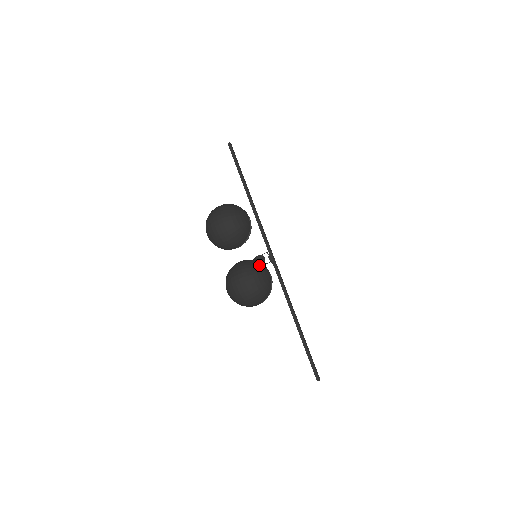
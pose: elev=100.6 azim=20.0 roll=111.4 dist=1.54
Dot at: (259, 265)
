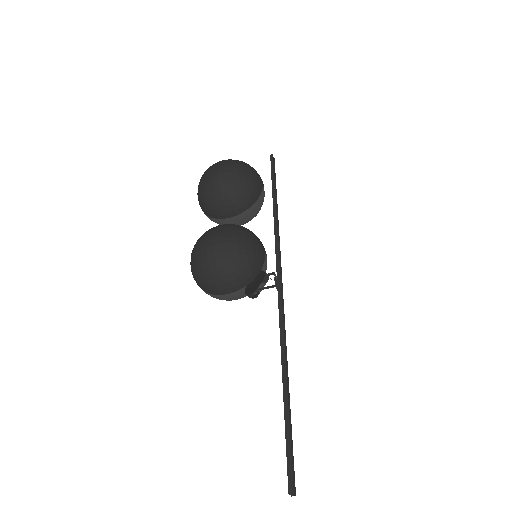
Dot at: (253, 233)
